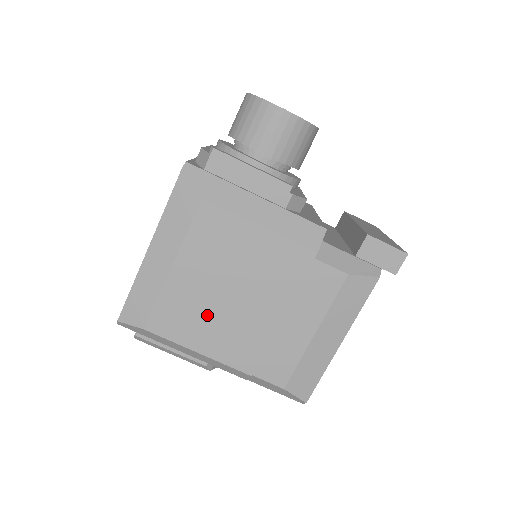
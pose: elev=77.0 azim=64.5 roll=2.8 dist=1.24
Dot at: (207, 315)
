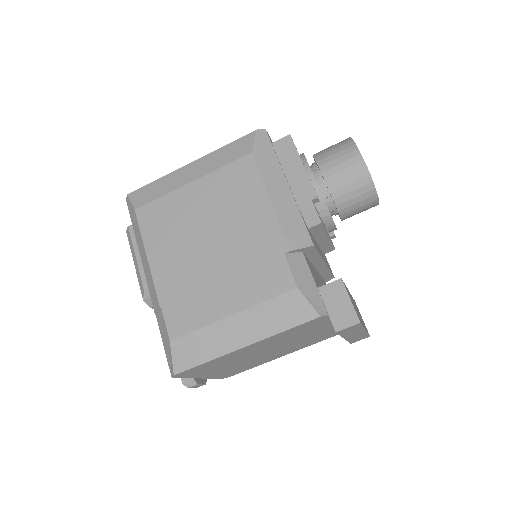
Dot at: (179, 234)
